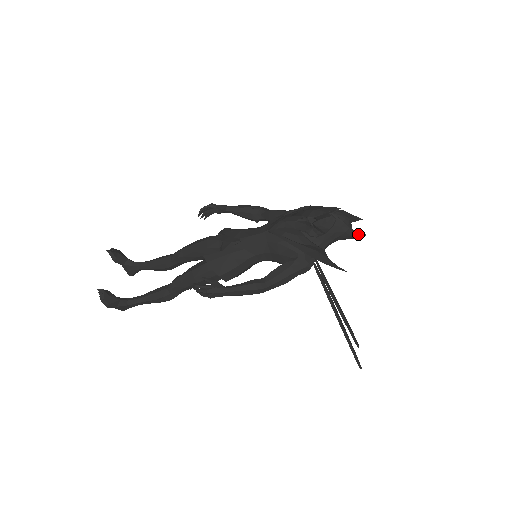
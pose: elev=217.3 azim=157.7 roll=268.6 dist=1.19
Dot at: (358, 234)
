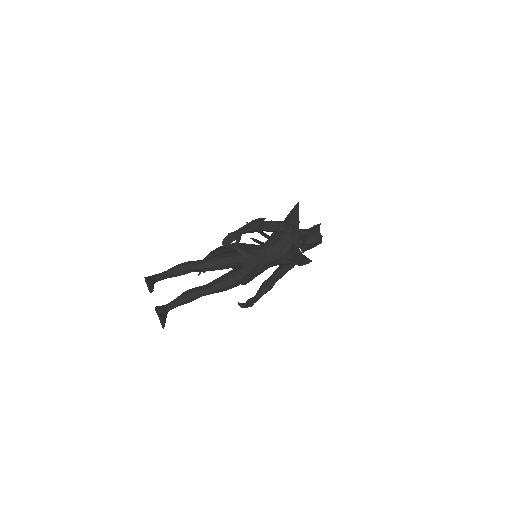
Dot at: occluded
